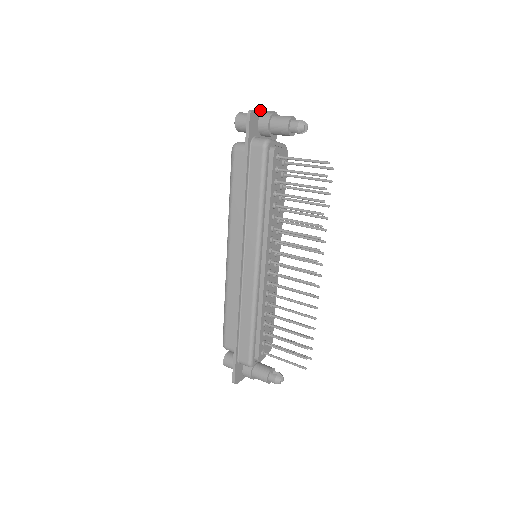
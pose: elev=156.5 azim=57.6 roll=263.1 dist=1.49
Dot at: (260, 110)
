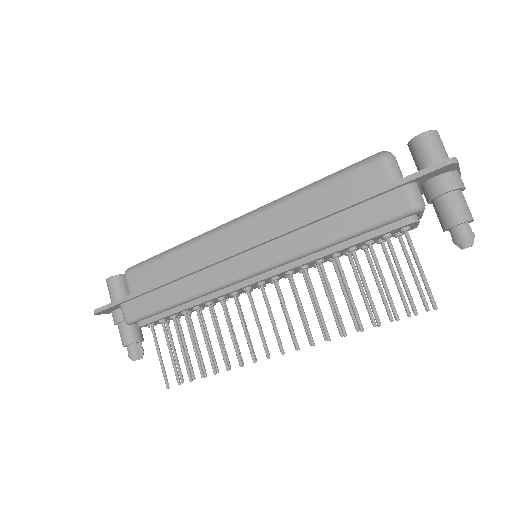
Dot at: occluded
